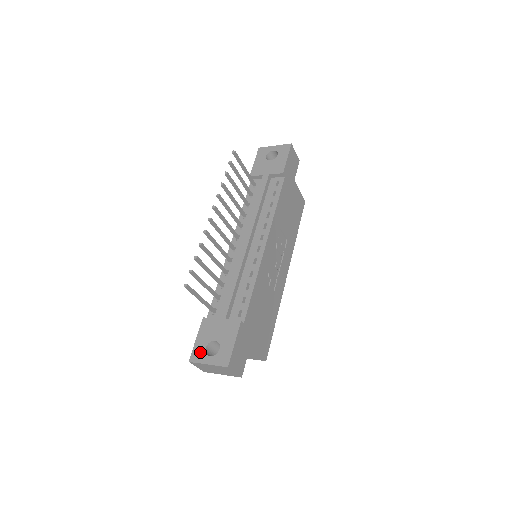
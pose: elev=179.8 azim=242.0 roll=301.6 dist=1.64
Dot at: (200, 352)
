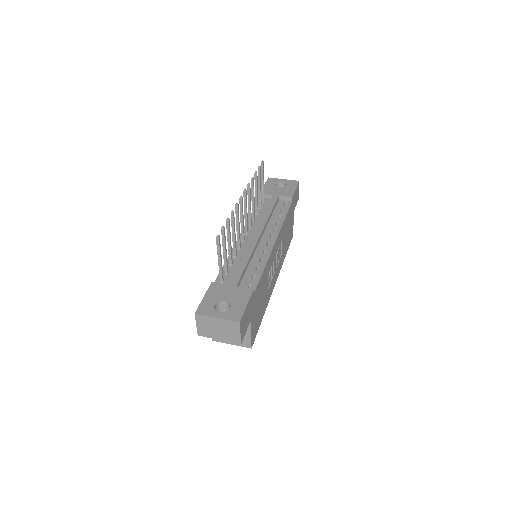
Dot at: (208, 307)
